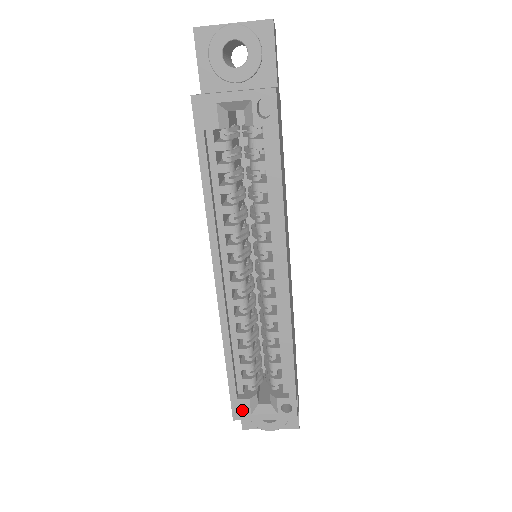
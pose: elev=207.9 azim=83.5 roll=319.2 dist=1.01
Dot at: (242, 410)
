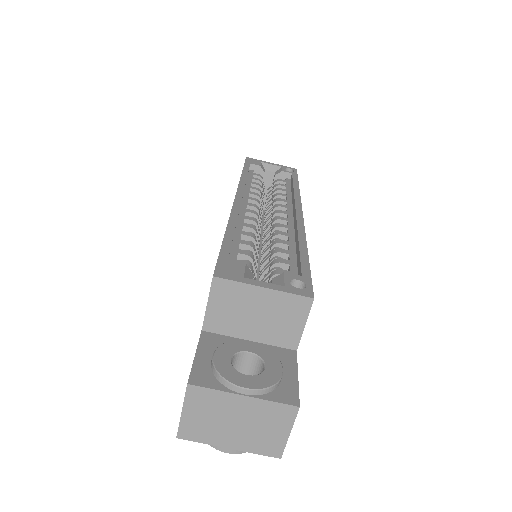
Dot at: (231, 270)
